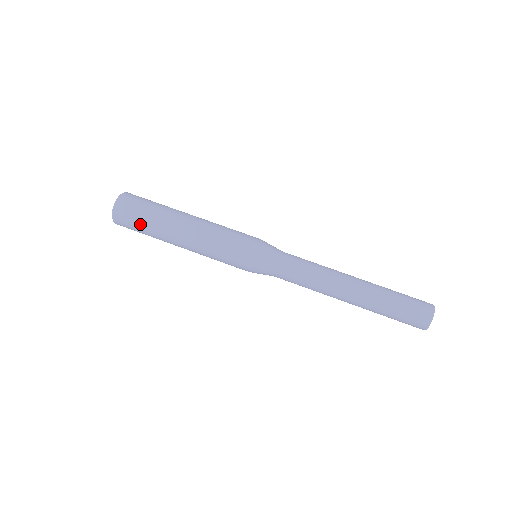
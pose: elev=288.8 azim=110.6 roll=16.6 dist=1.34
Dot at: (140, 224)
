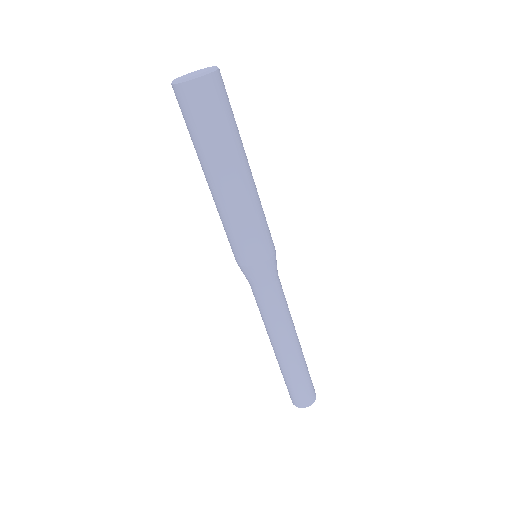
Dot at: (187, 127)
